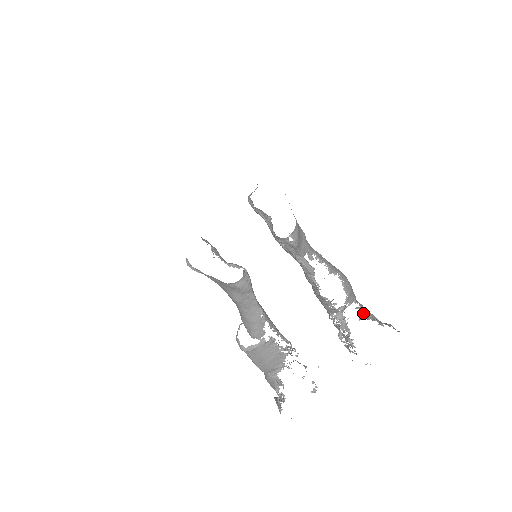
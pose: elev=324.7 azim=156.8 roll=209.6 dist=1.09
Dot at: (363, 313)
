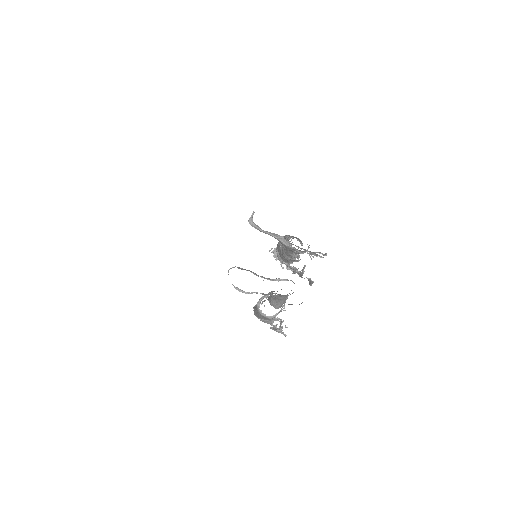
Dot at: (309, 255)
